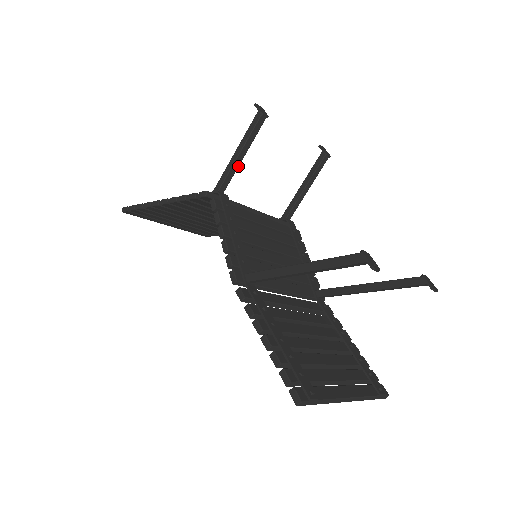
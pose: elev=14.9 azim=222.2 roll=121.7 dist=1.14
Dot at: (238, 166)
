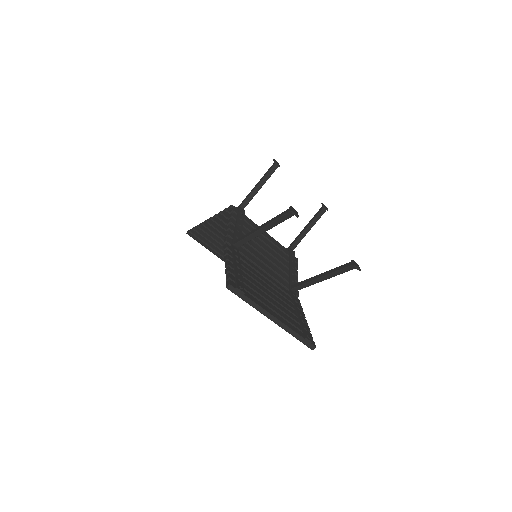
Dot at: occluded
